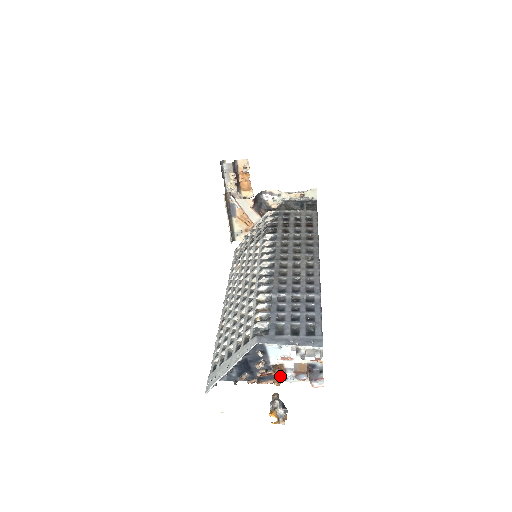
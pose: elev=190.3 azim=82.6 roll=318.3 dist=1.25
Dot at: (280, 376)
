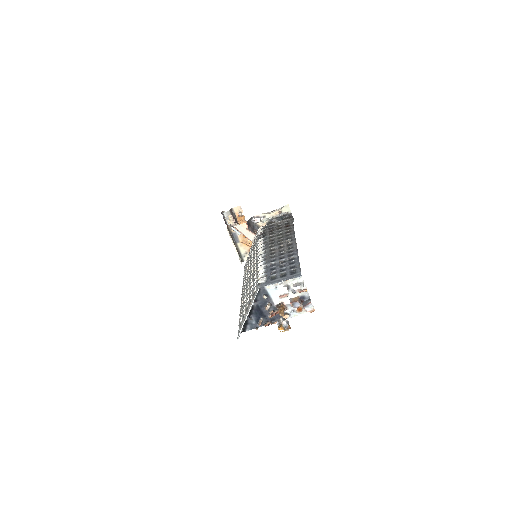
Dot at: (283, 311)
